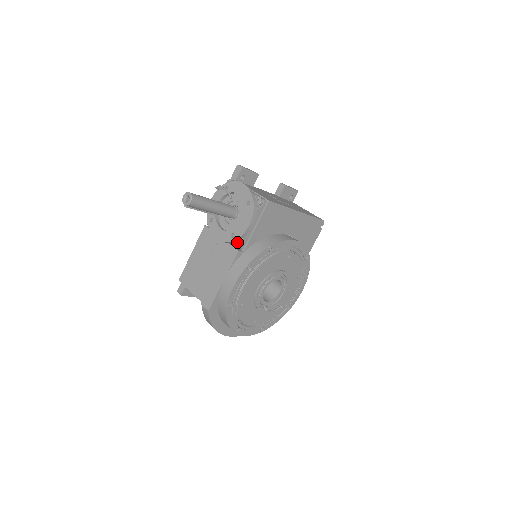
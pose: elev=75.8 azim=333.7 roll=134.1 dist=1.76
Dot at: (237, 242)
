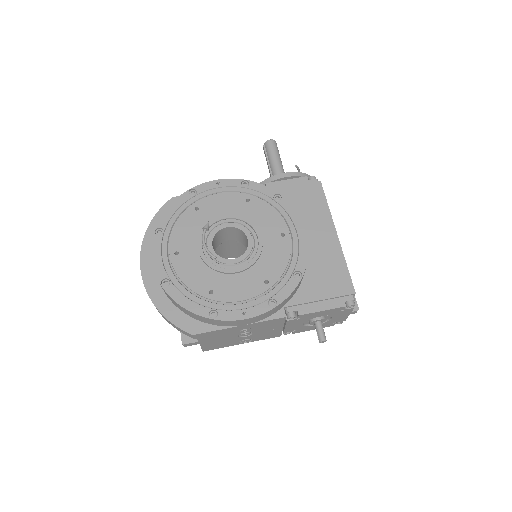
Dot at: occluded
